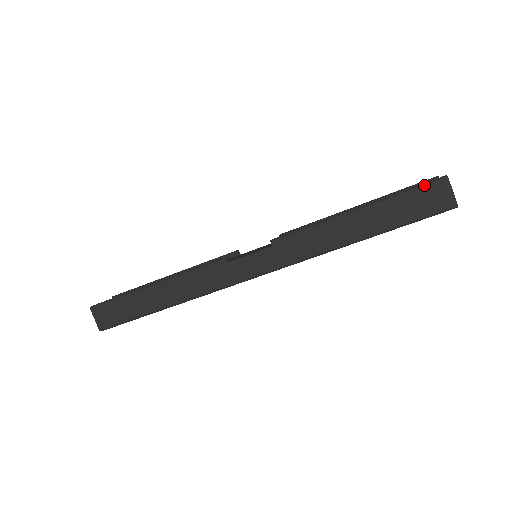
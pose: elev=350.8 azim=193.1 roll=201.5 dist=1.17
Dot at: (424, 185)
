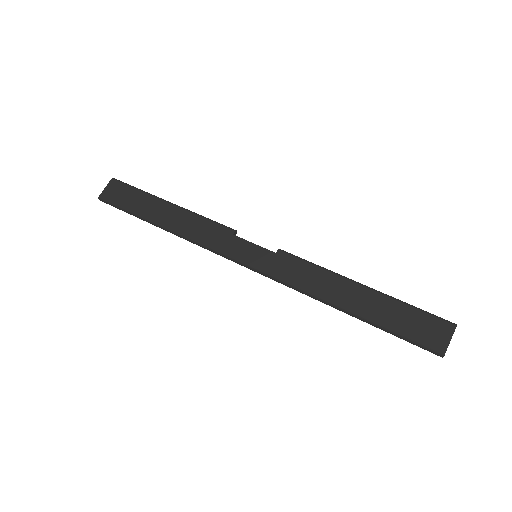
Dot at: (432, 314)
